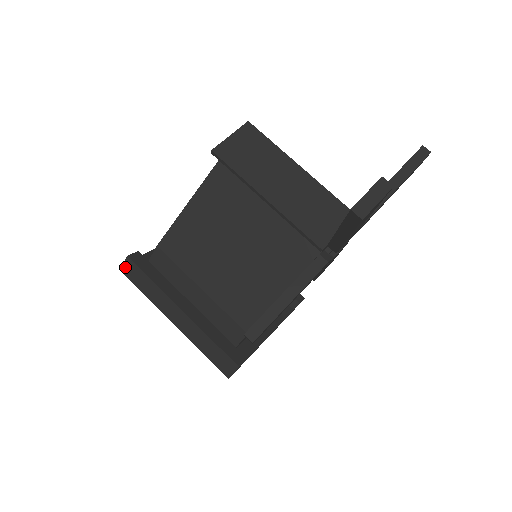
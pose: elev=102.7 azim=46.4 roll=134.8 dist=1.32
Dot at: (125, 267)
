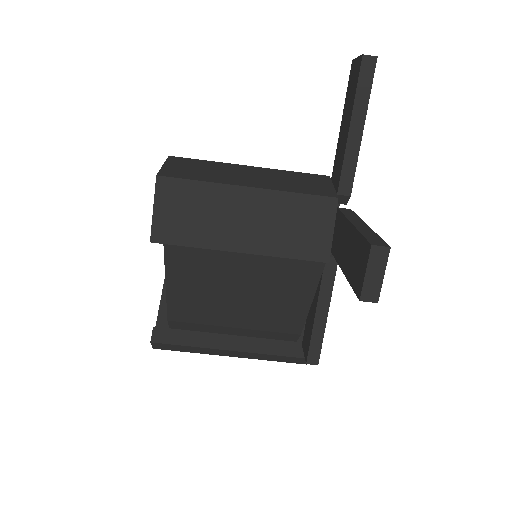
Dot at: (155, 347)
